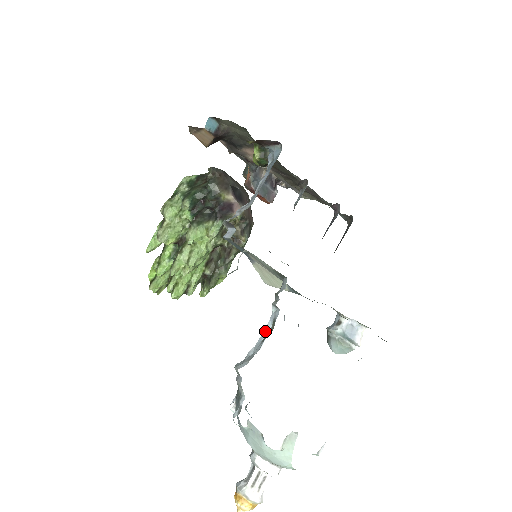
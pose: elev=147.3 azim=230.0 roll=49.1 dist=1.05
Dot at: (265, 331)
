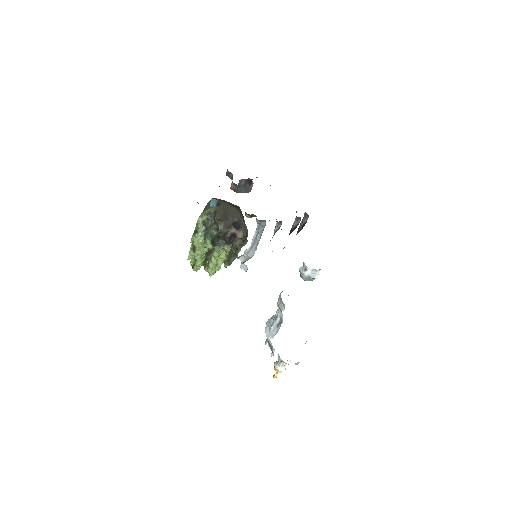
Dot at: (277, 321)
